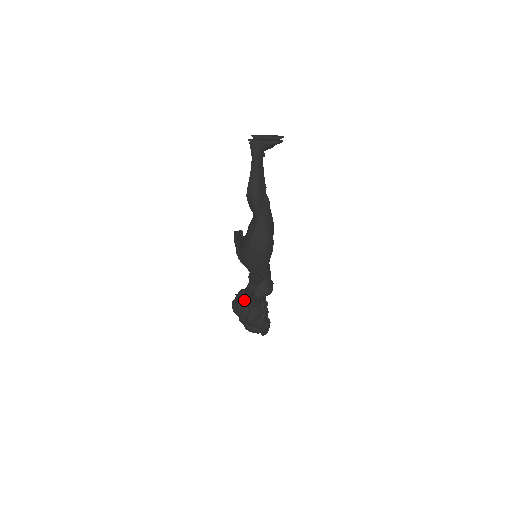
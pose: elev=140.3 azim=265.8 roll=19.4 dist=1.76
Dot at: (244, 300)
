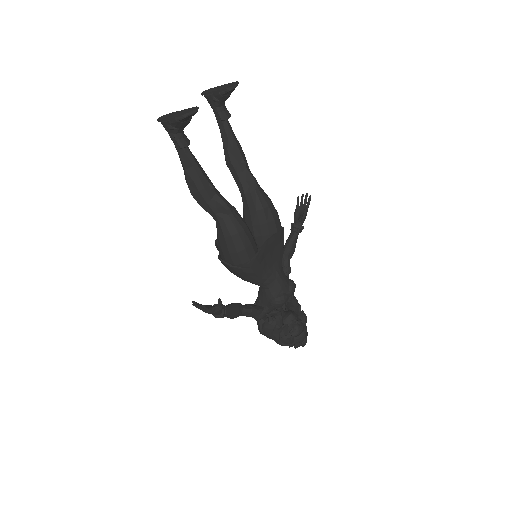
Dot at: occluded
